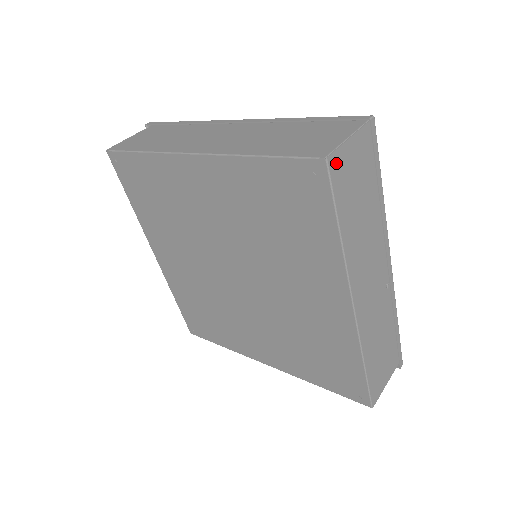
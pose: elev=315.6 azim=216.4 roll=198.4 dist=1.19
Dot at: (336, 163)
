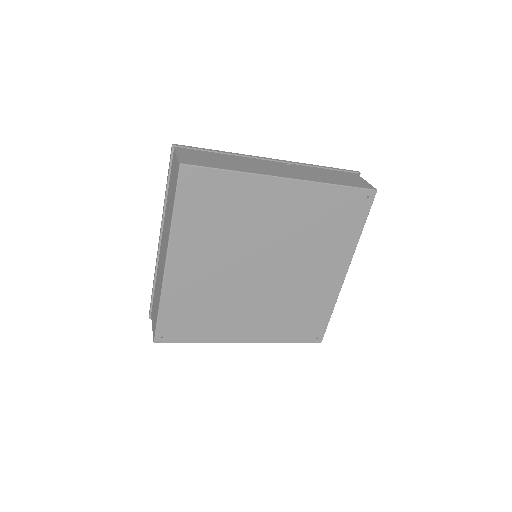
Dot at: (186, 162)
